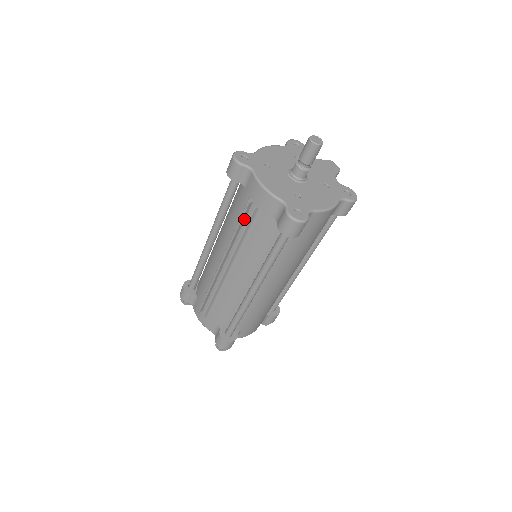
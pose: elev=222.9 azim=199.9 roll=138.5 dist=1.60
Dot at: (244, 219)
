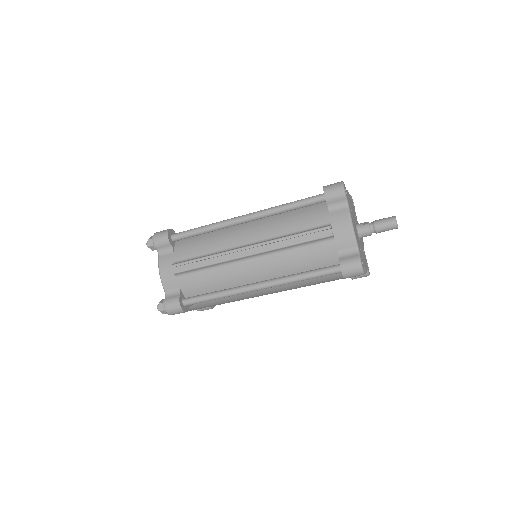
Dot at: (309, 233)
